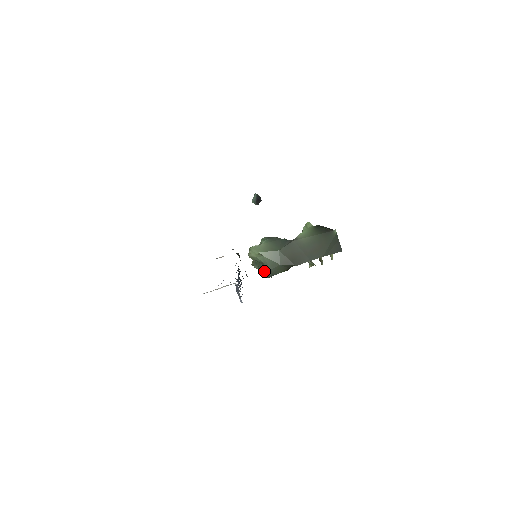
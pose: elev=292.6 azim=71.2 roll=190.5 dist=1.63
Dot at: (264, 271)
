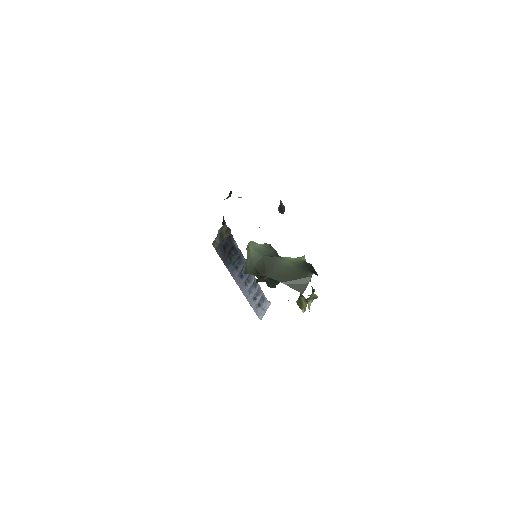
Dot at: (244, 265)
